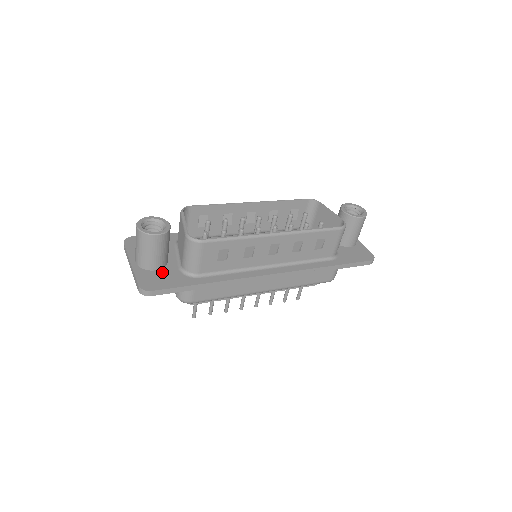
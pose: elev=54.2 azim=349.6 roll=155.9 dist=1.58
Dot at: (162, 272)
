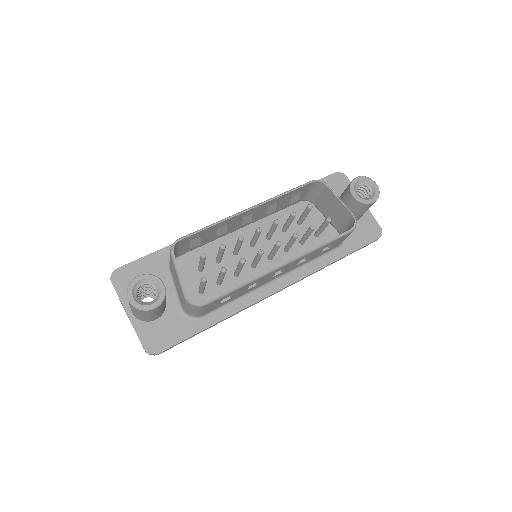
Dot at: (163, 321)
